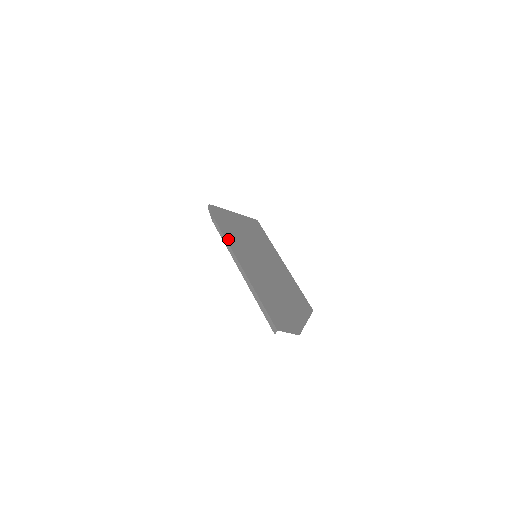
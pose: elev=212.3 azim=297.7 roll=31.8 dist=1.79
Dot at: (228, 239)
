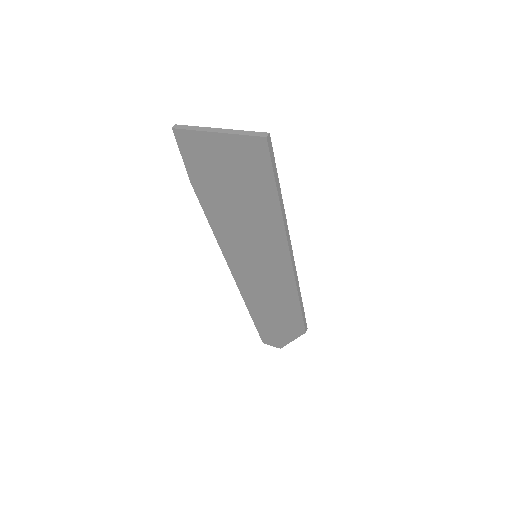
Dot at: (217, 236)
